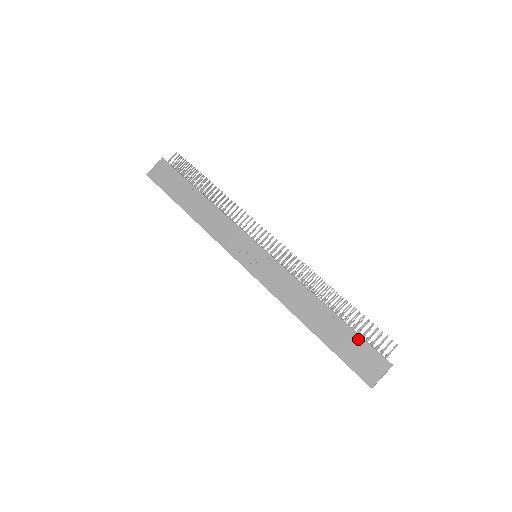
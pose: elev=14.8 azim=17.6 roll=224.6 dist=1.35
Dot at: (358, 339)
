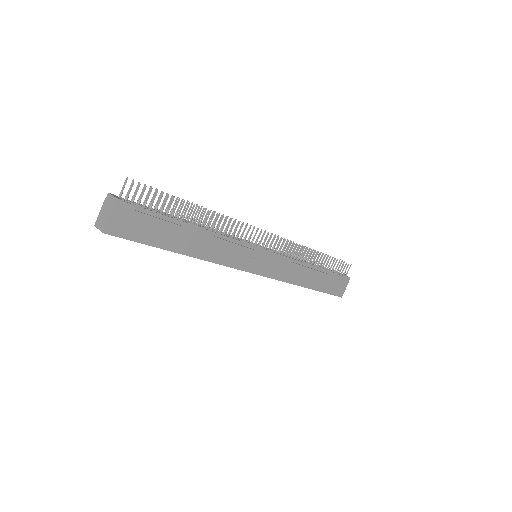
Dot at: (334, 275)
